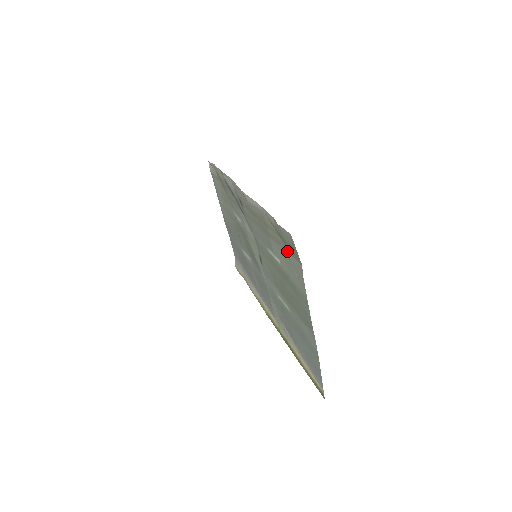
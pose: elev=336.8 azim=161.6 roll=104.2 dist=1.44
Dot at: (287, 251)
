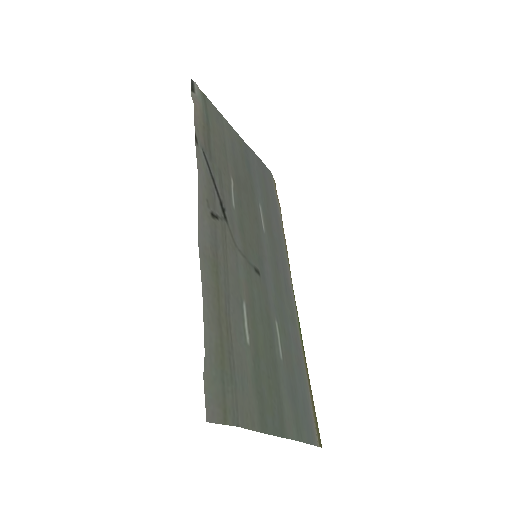
Dot at: (234, 376)
